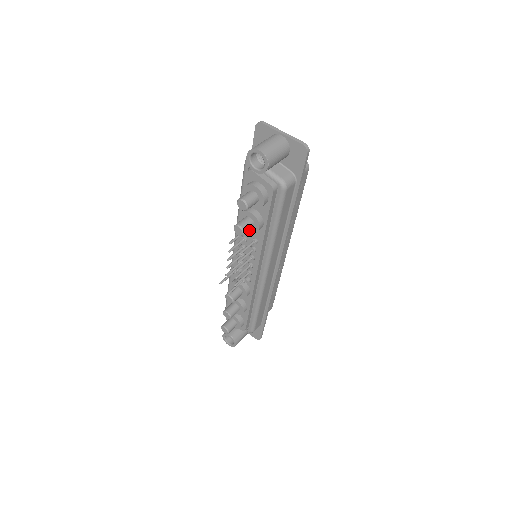
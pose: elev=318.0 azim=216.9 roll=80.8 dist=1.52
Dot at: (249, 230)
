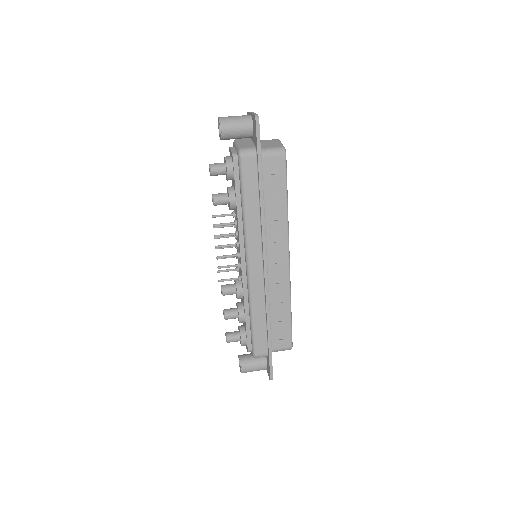
Dot at: (229, 208)
